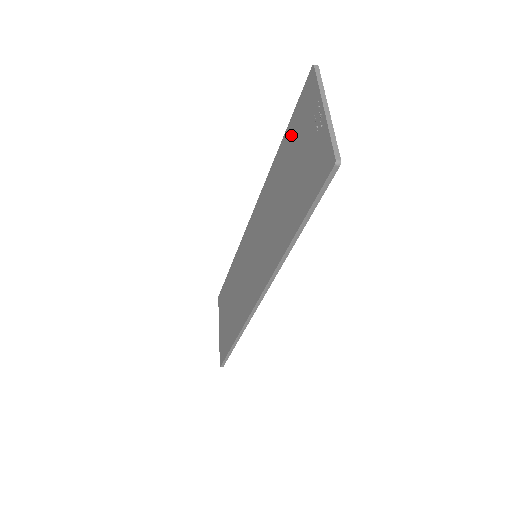
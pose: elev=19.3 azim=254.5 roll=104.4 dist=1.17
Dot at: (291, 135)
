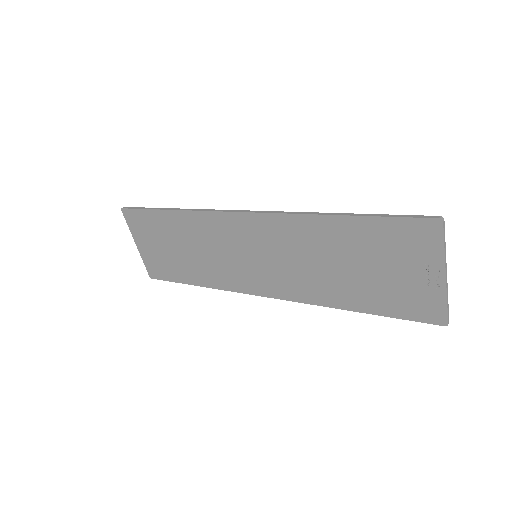
Dot at: (372, 234)
